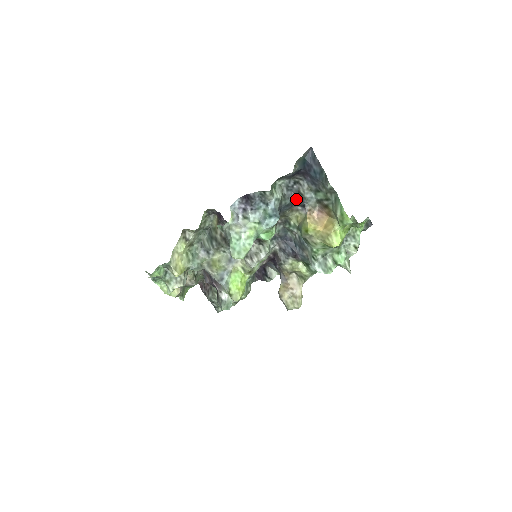
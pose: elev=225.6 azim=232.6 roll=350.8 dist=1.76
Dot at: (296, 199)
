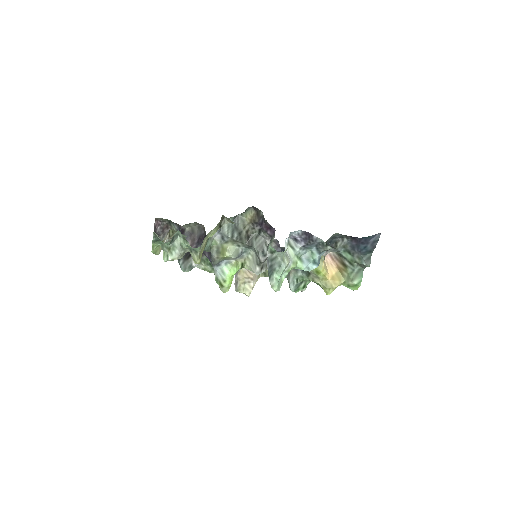
Dot at: (329, 245)
